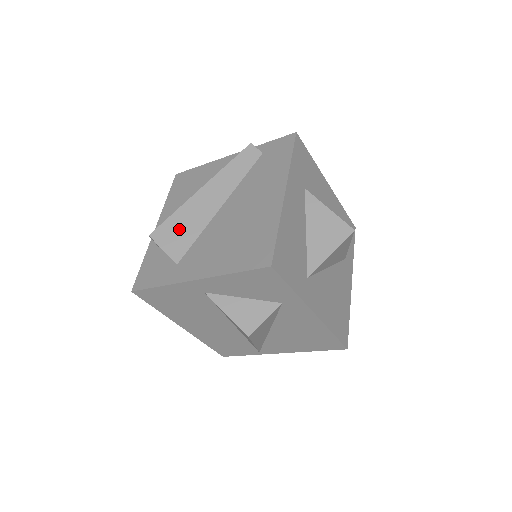
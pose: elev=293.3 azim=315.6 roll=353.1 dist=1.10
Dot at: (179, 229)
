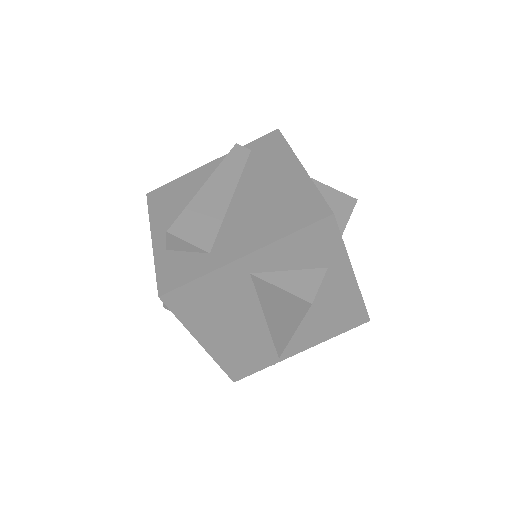
Dot at: (198, 221)
